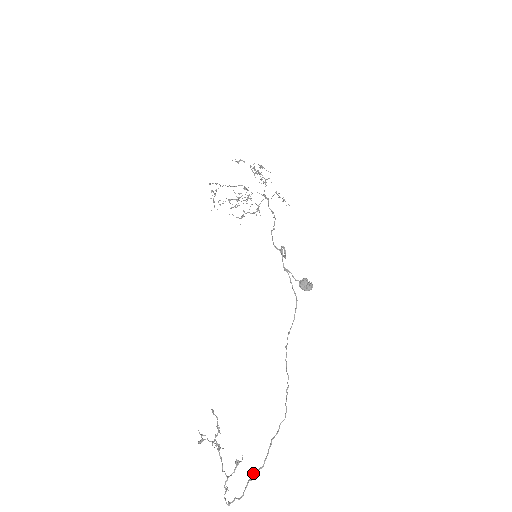
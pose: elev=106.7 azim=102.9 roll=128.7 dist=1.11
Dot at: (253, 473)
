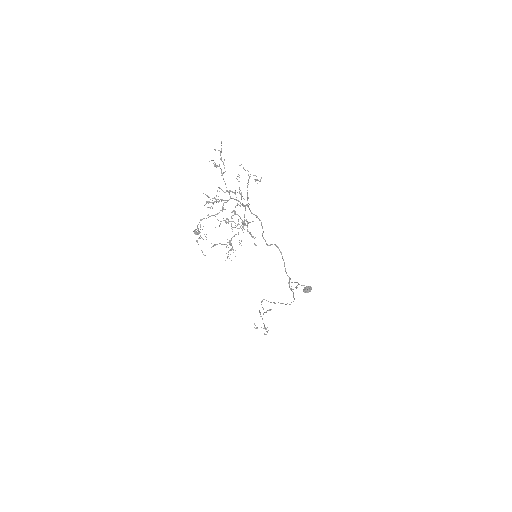
Dot at: occluded
